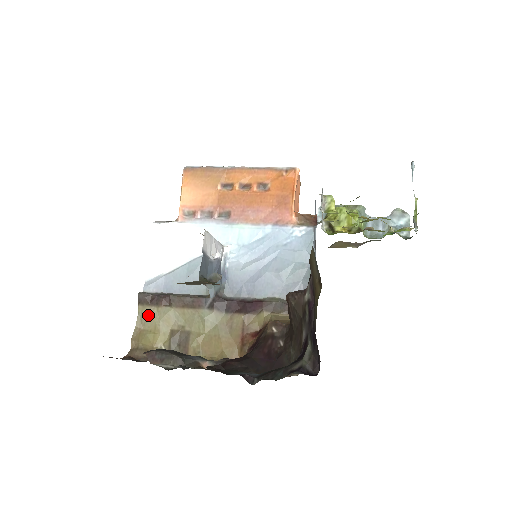
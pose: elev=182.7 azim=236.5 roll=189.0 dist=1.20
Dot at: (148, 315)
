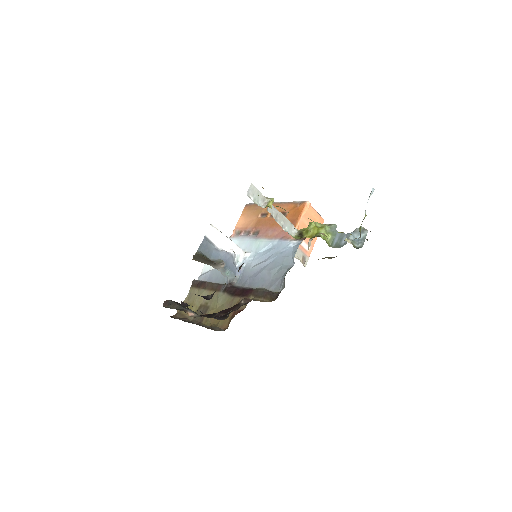
Dot at: (193, 294)
